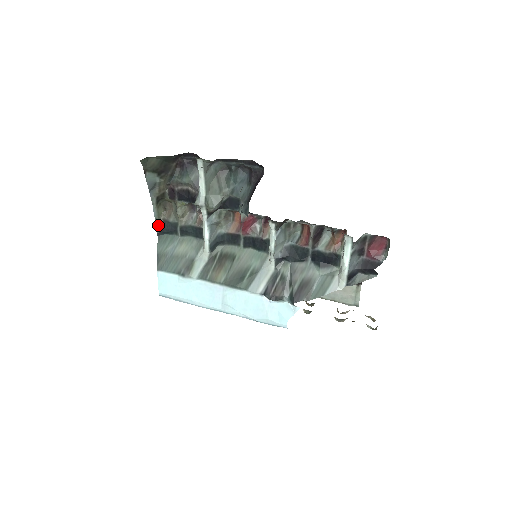
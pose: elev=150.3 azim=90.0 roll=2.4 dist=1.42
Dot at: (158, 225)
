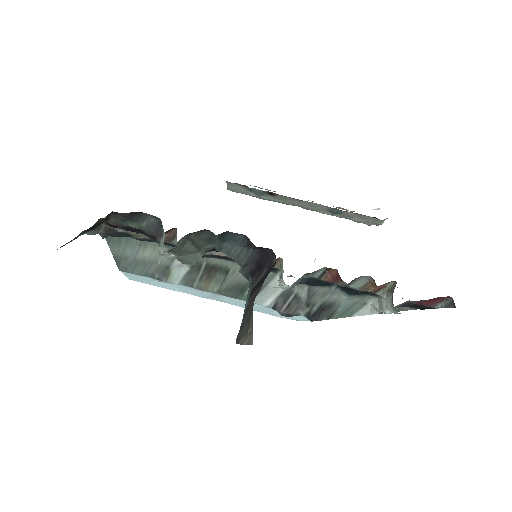
Dot at: (101, 233)
